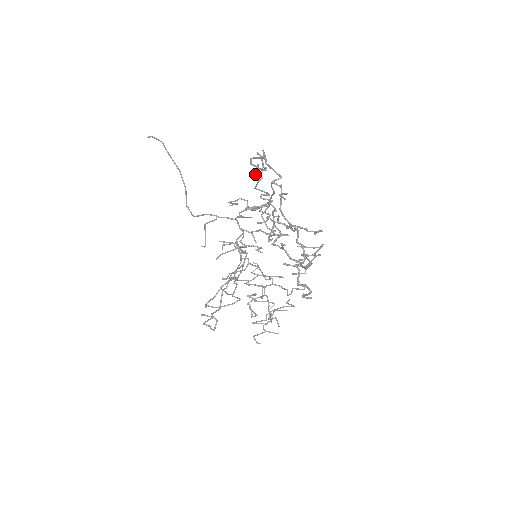
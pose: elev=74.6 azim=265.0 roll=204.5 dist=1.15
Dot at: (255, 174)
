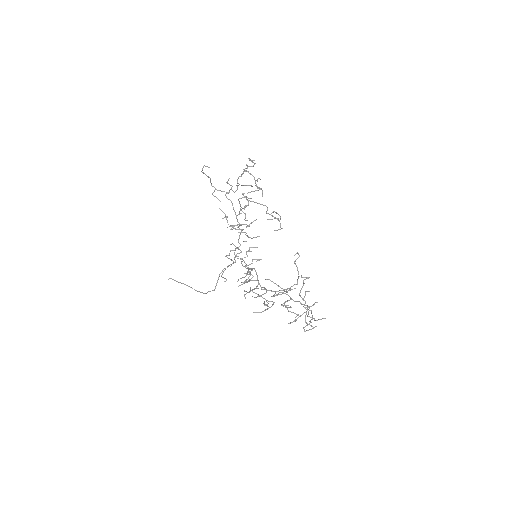
Dot at: (223, 218)
